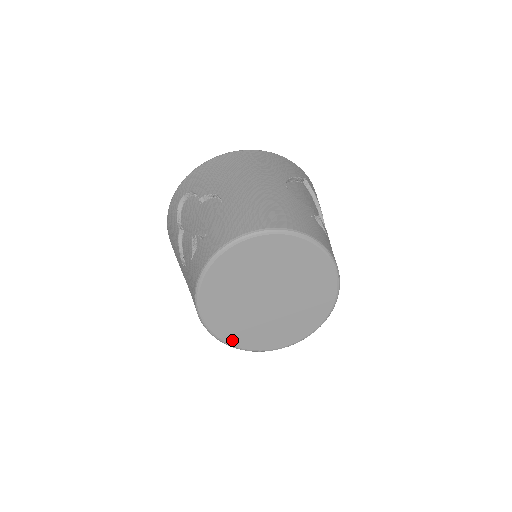
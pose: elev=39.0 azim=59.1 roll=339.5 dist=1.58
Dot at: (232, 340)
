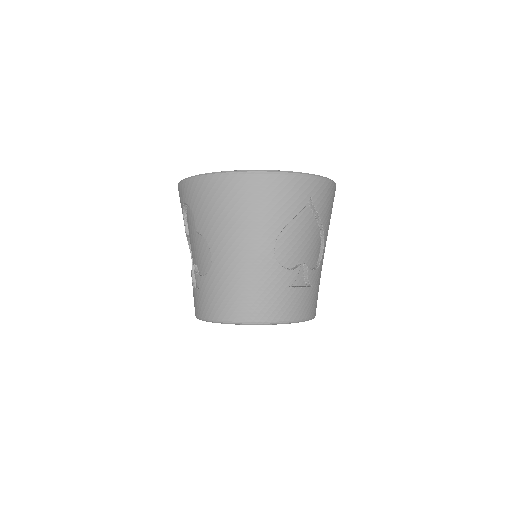
Dot at: occluded
